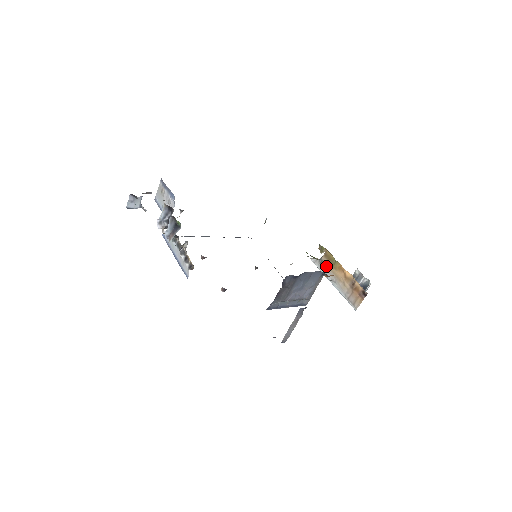
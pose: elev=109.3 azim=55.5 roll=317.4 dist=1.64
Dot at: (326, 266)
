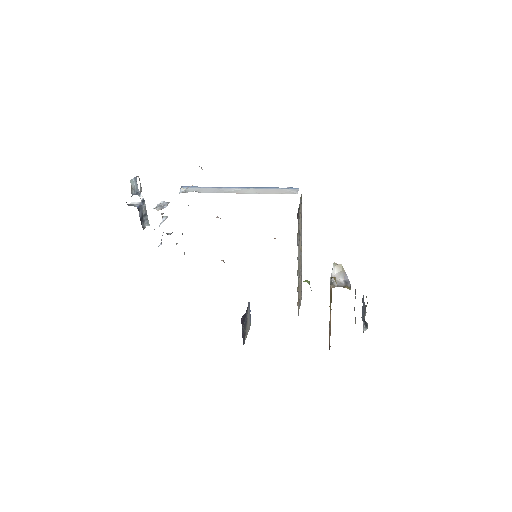
Dot at: occluded
